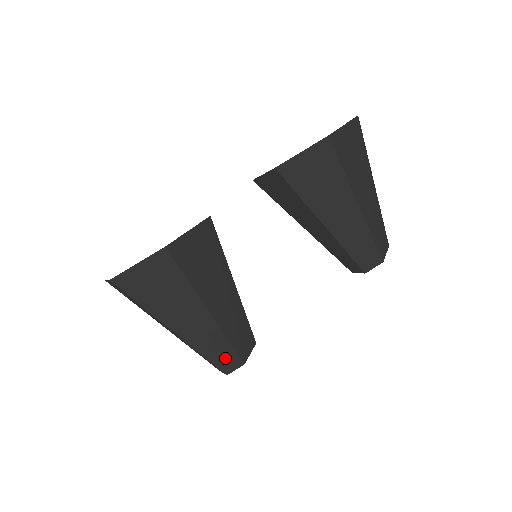
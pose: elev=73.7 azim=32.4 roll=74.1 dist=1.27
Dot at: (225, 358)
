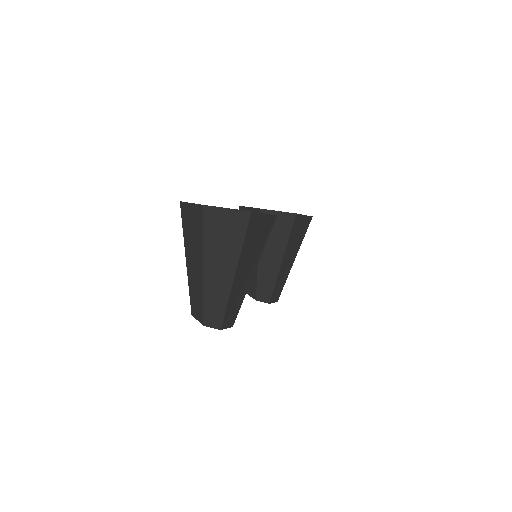
Dot at: (231, 315)
